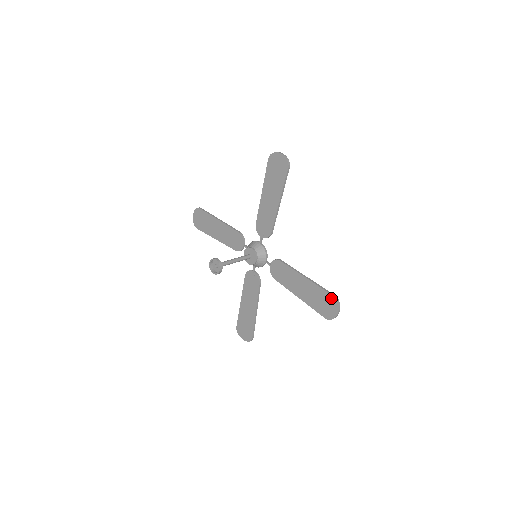
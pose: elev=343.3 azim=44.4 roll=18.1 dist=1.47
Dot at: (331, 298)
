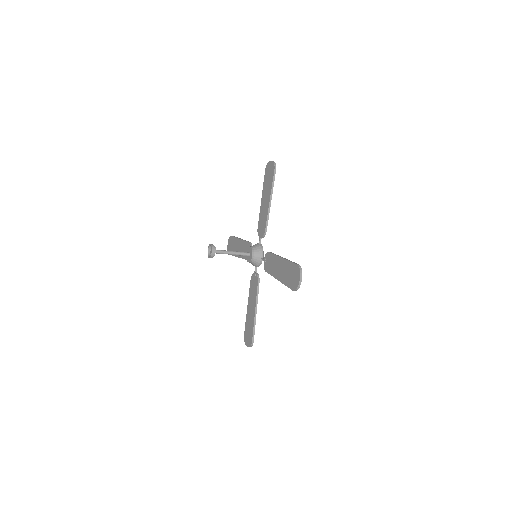
Dot at: (296, 267)
